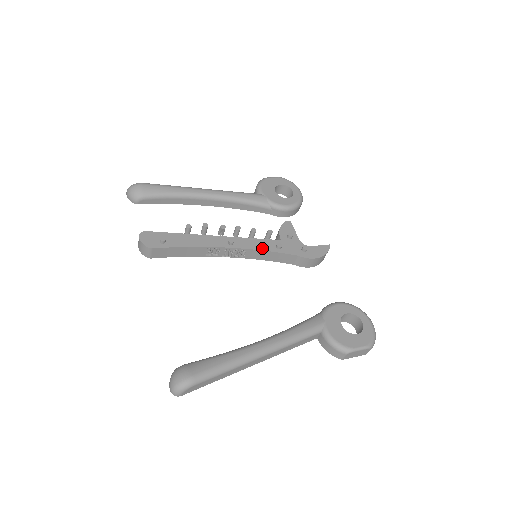
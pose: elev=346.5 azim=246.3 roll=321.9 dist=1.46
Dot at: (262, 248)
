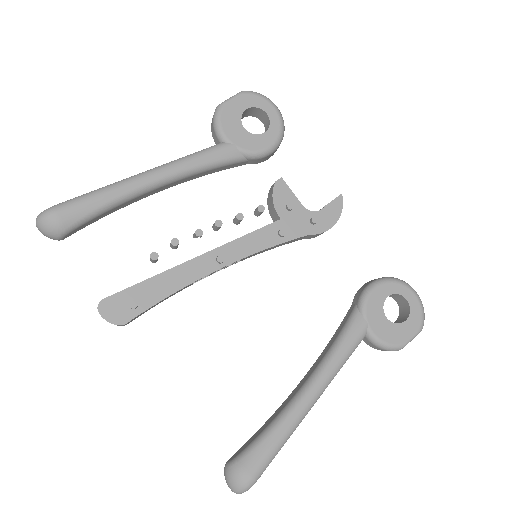
Dot at: (262, 246)
